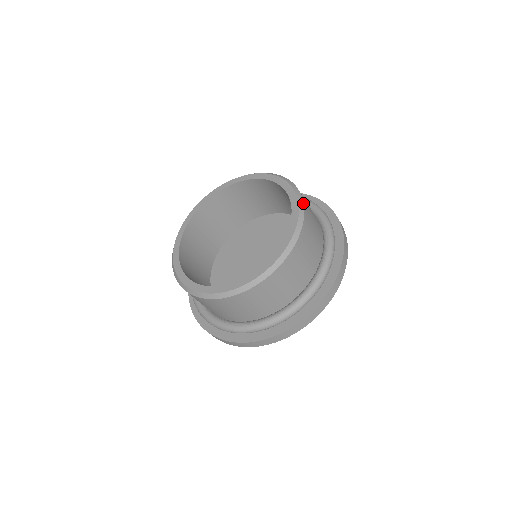
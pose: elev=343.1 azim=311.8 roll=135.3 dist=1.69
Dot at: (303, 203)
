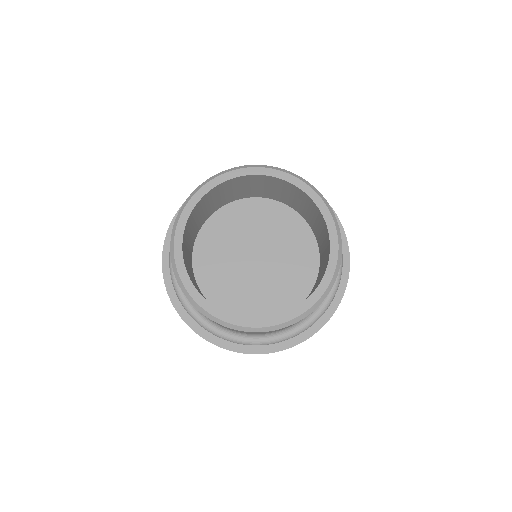
Dot at: occluded
